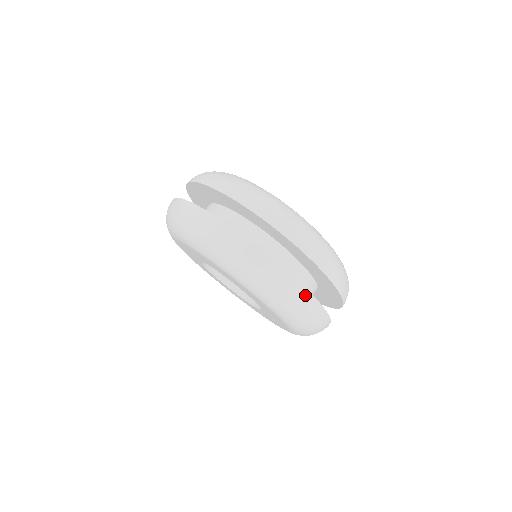
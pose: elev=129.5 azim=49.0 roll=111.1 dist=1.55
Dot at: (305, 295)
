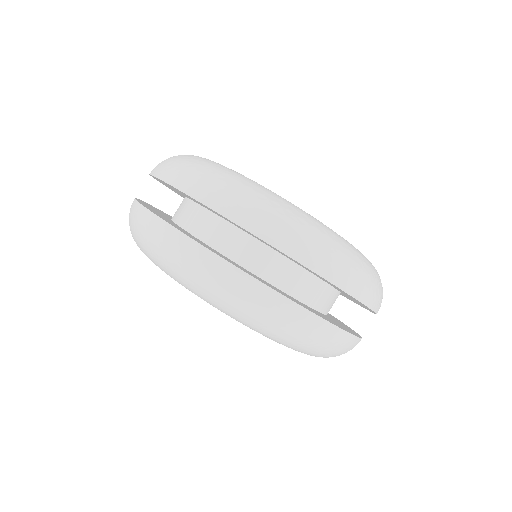
Dot at: (299, 314)
